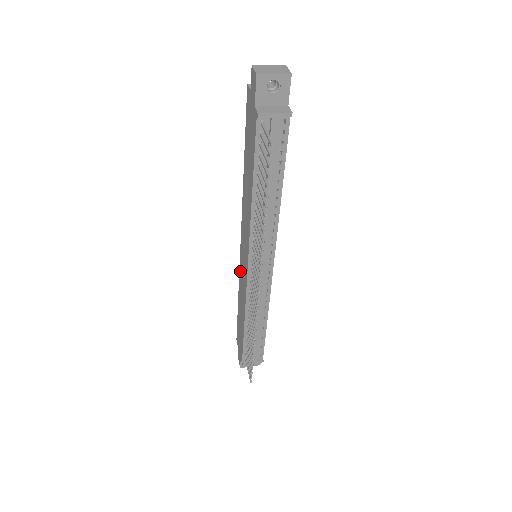
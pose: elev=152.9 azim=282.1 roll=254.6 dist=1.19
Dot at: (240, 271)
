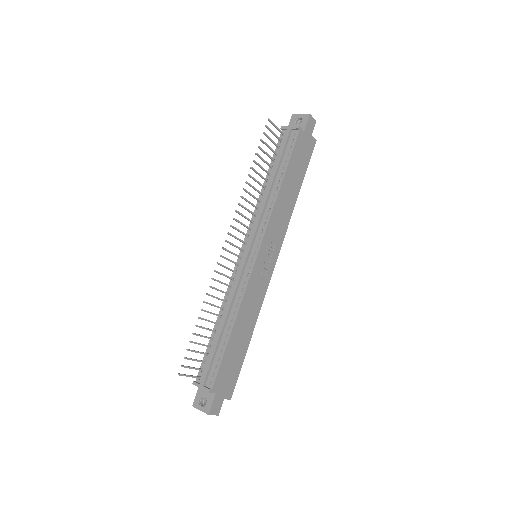
Dot at: occluded
